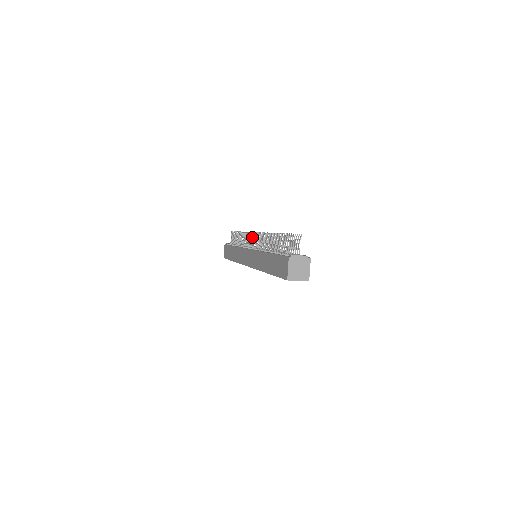
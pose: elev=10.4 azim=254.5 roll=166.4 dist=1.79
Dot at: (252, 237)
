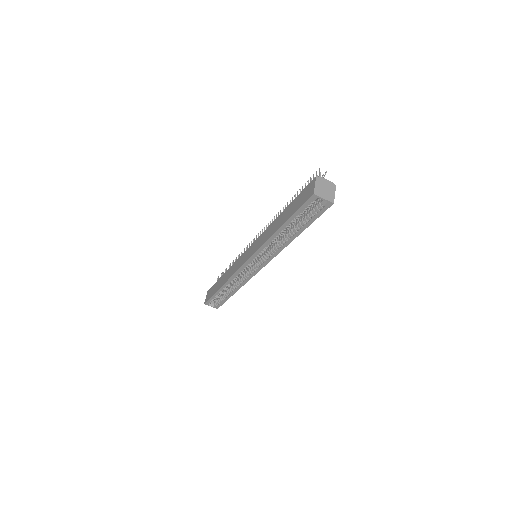
Dot at: occluded
